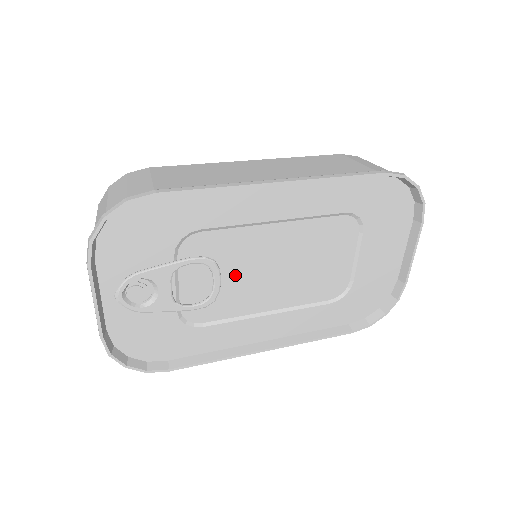
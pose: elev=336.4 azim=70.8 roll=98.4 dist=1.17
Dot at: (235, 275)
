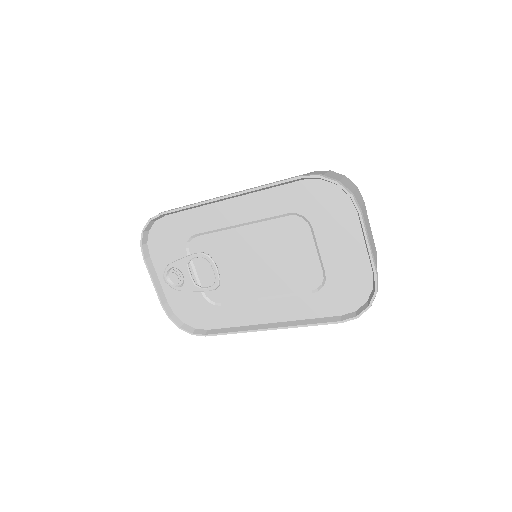
Dot at: (229, 267)
